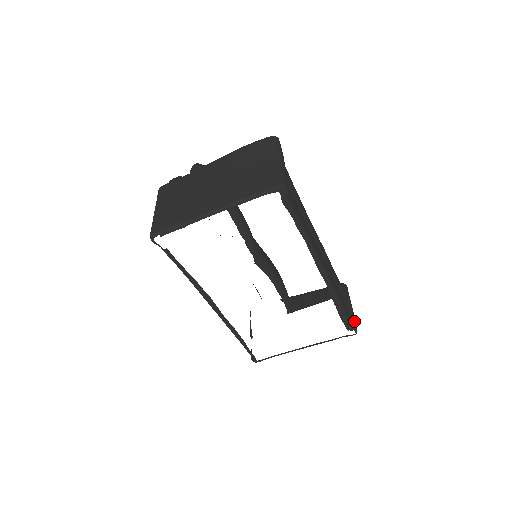
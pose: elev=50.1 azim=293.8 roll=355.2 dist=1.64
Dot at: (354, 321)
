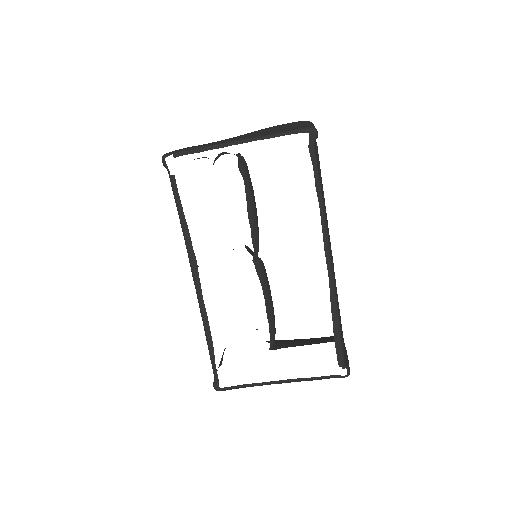
Dot at: (348, 362)
